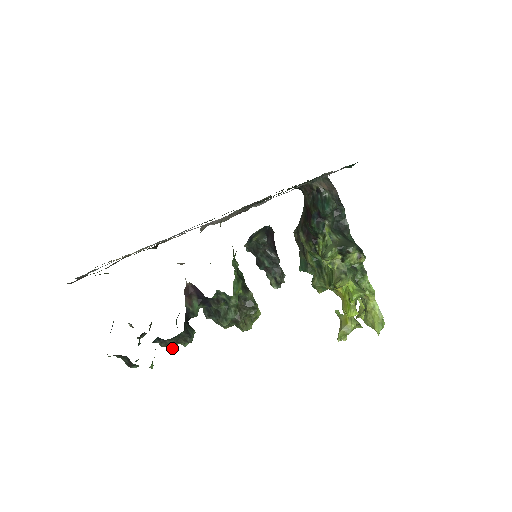
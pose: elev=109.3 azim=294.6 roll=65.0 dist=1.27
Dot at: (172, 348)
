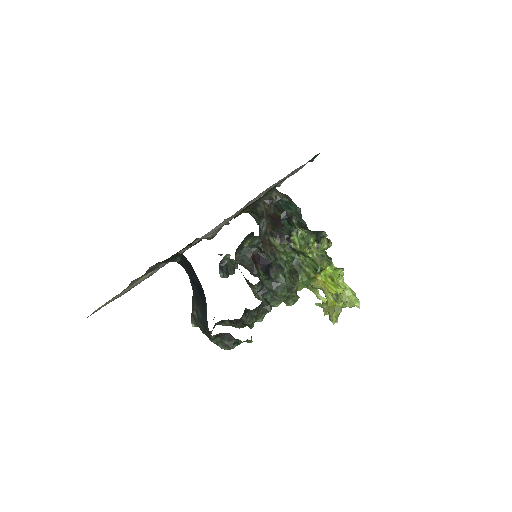
Dot at: (253, 325)
